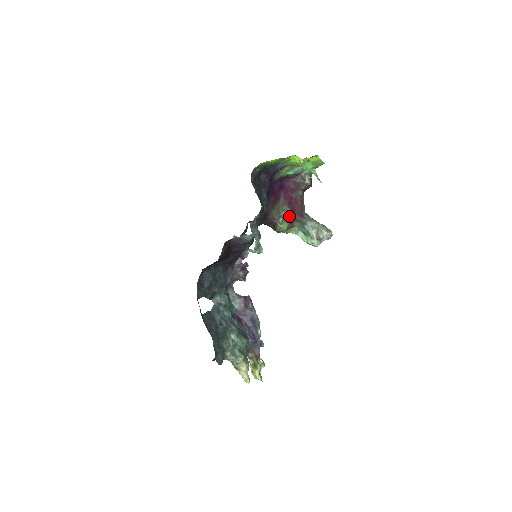
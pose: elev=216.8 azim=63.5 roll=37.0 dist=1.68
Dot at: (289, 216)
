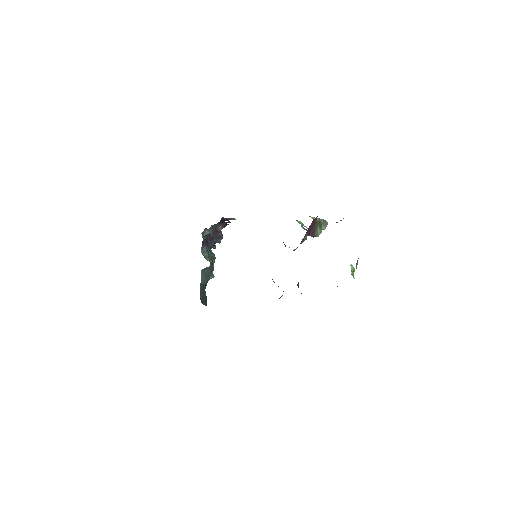
Dot at: occluded
